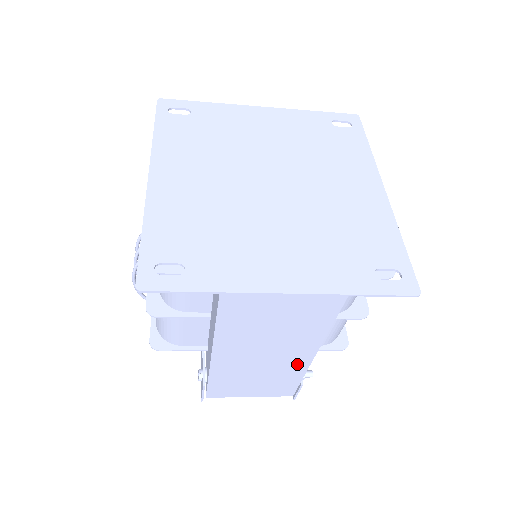
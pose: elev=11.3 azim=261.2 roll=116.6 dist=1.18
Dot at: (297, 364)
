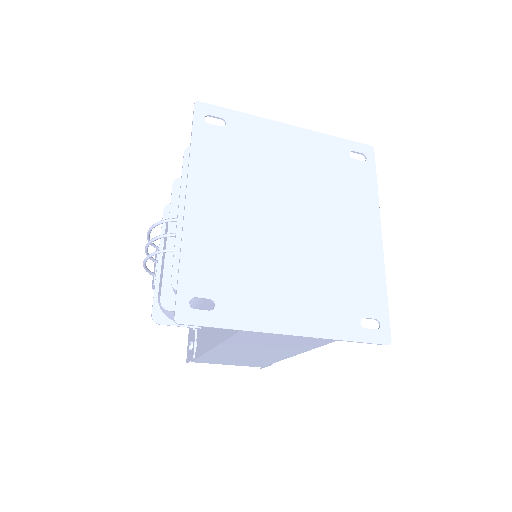
Dot at: (276, 357)
